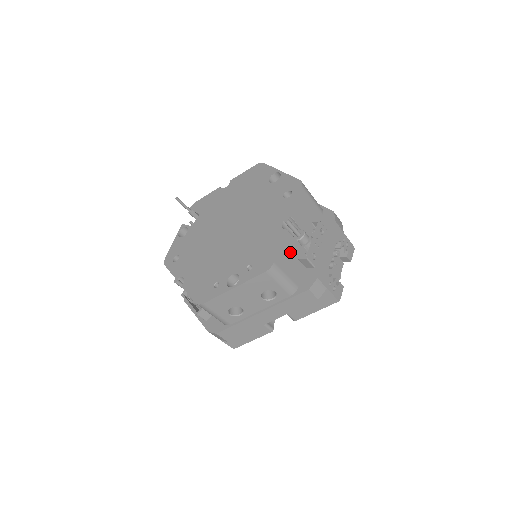
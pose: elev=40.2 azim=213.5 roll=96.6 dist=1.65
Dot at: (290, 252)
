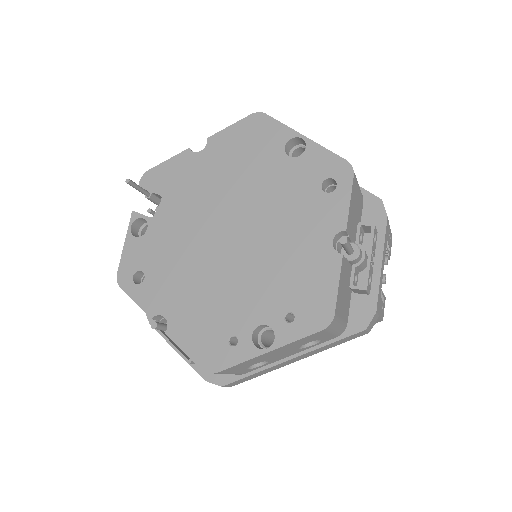
Dot at: (344, 284)
